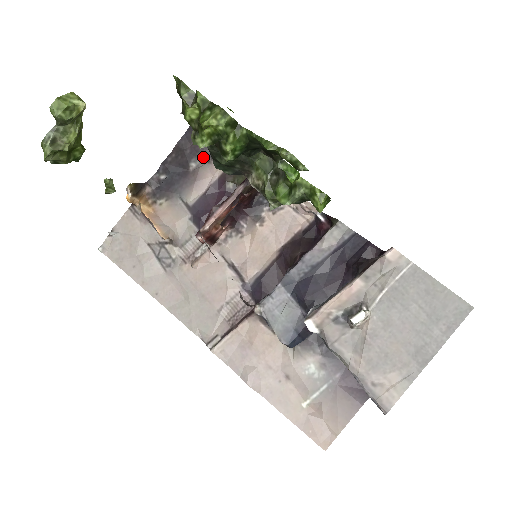
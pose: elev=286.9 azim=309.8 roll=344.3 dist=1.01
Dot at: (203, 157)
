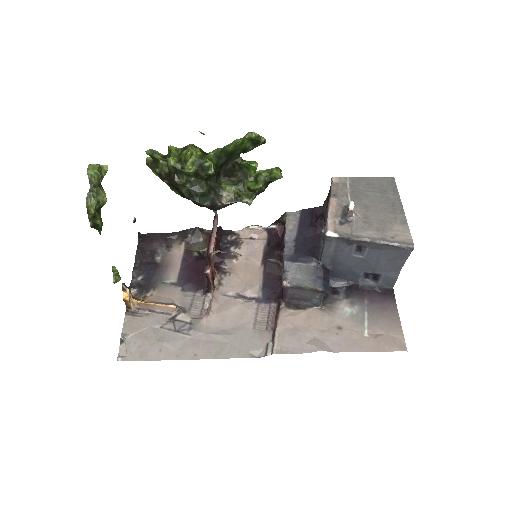
Dot at: (162, 250)
